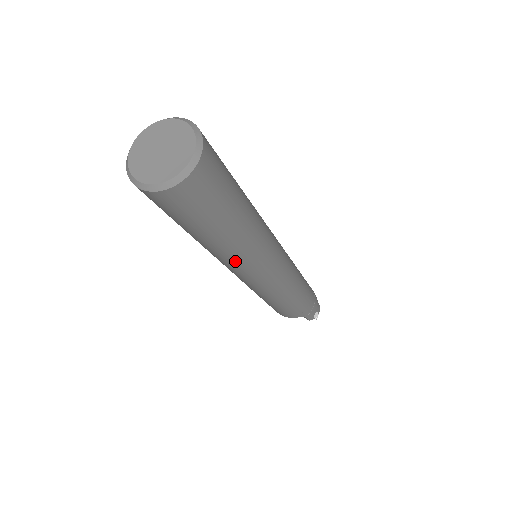
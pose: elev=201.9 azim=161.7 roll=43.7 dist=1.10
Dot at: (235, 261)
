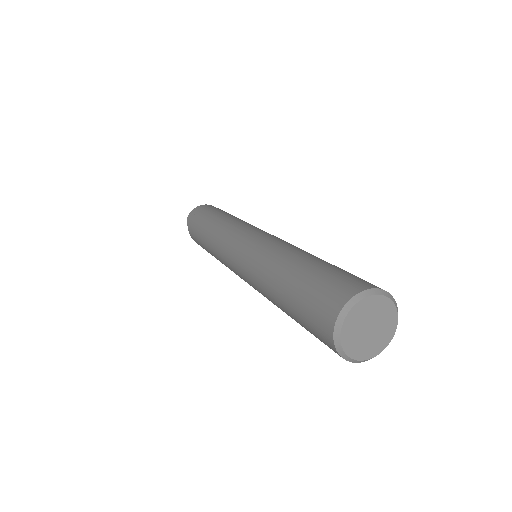
Dot at: occluded
